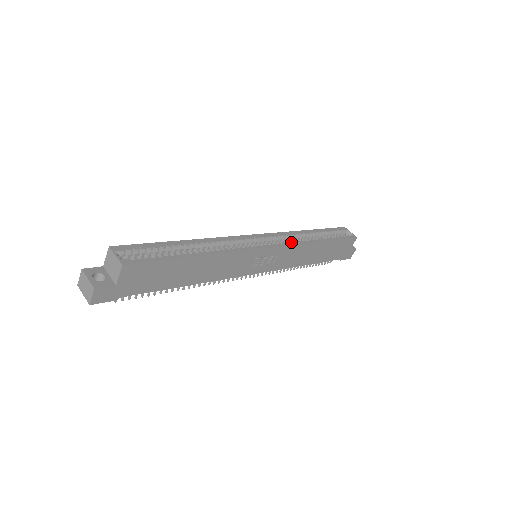
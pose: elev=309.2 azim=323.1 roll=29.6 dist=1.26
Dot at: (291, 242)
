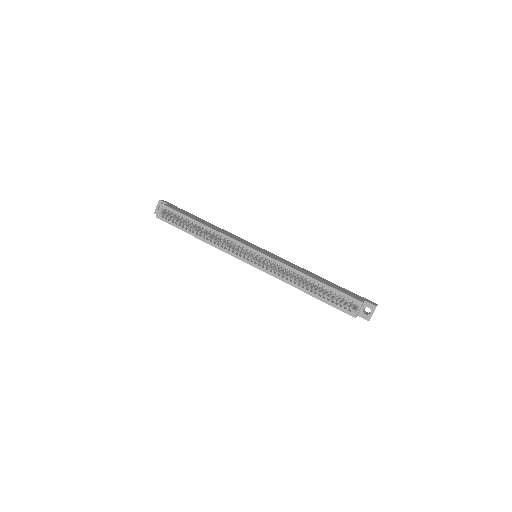
Dot at: (272, 272)
